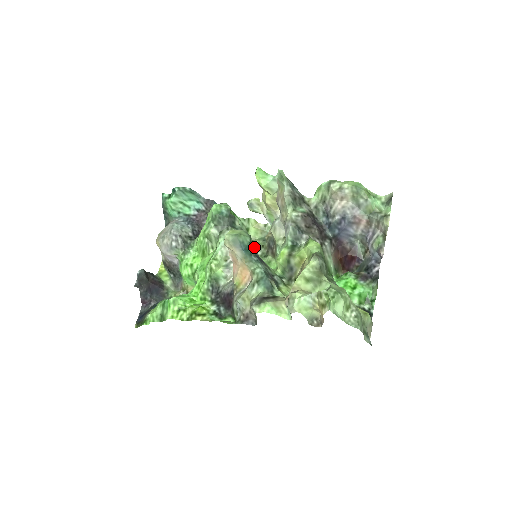
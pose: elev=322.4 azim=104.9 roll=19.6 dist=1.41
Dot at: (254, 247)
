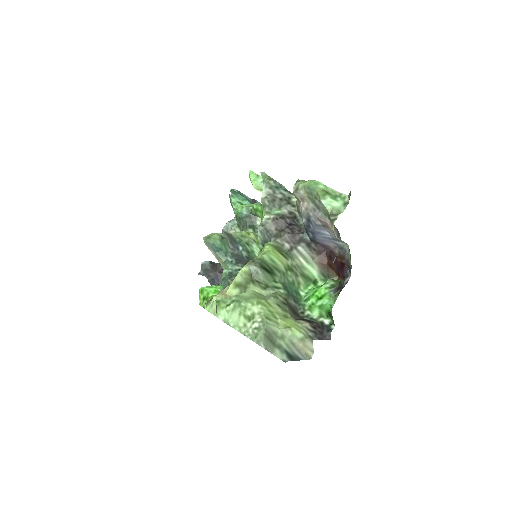
Dot at: (242, 248)
